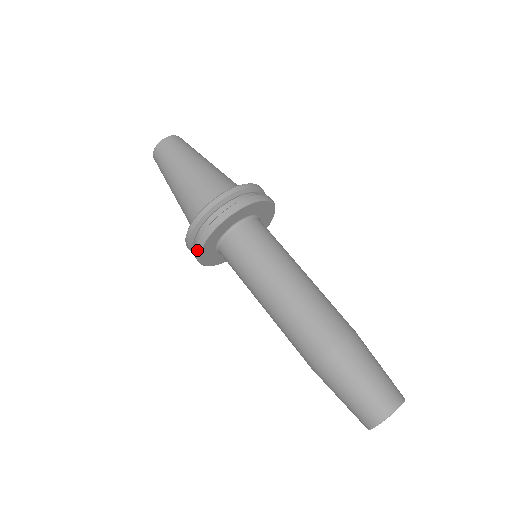
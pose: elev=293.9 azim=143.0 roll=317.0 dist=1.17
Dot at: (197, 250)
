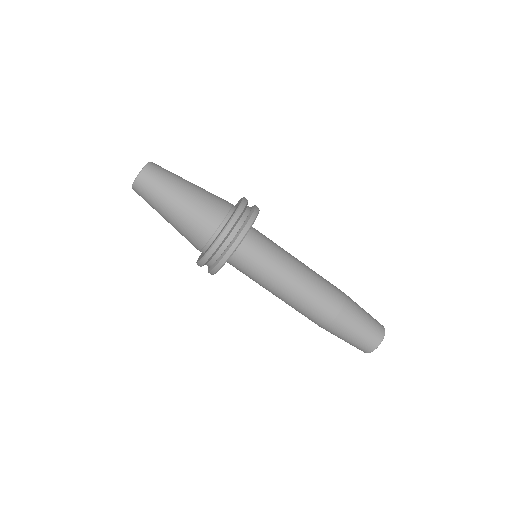
Dot at: (213, 273)
